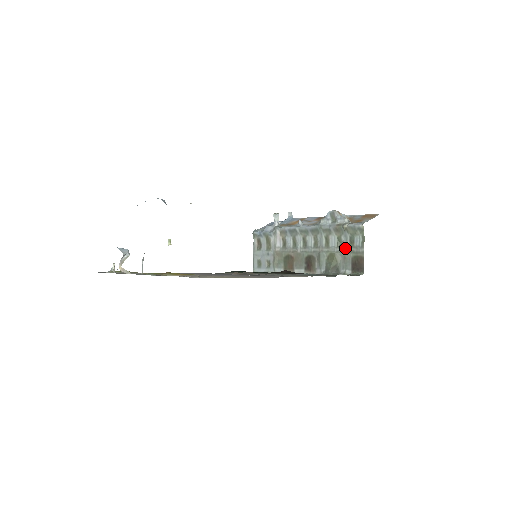
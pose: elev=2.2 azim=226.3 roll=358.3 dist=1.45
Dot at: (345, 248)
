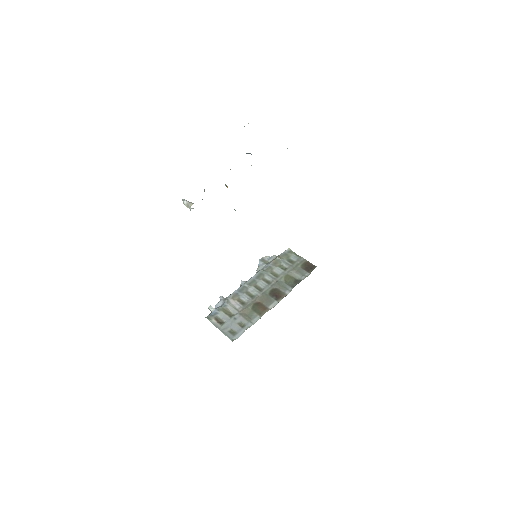
Dot at: (291, 267)
